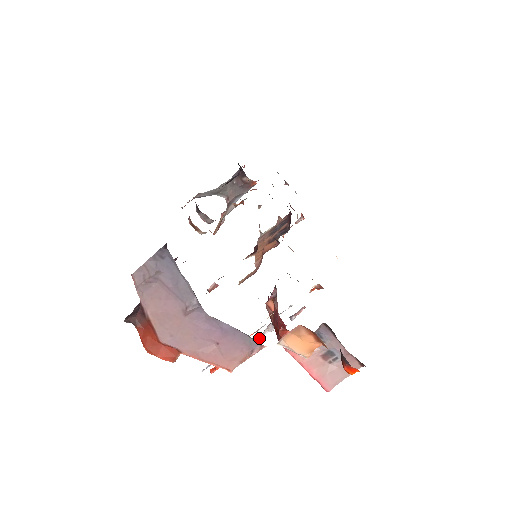
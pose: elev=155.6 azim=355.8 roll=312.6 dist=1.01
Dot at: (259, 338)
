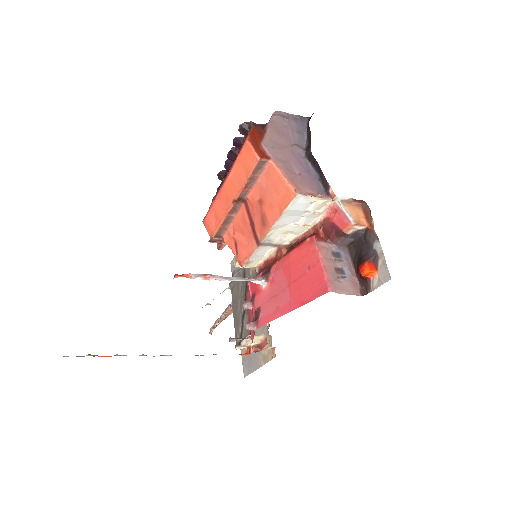
Dot at: (245, 278)
